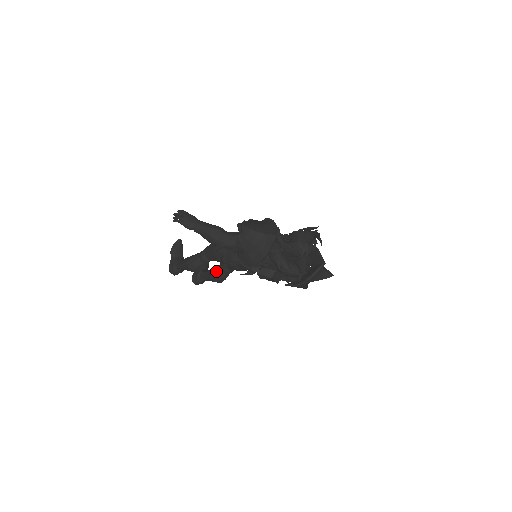
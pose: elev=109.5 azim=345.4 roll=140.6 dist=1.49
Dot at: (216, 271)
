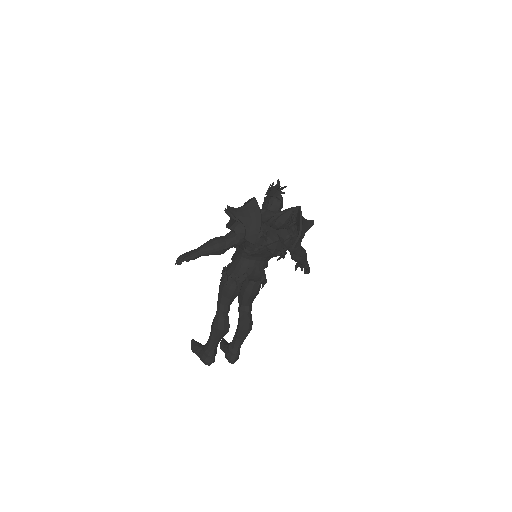
Dot at: (240, 320)
